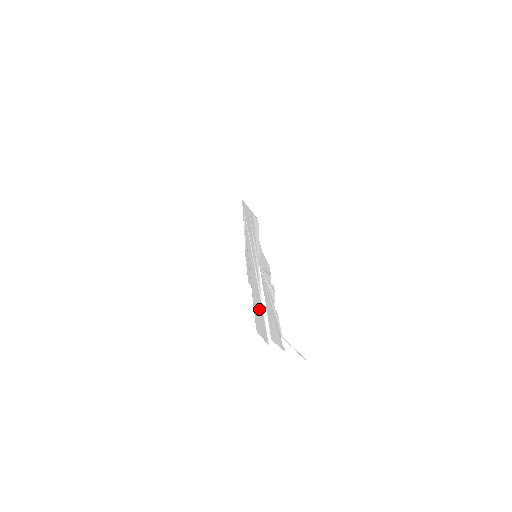
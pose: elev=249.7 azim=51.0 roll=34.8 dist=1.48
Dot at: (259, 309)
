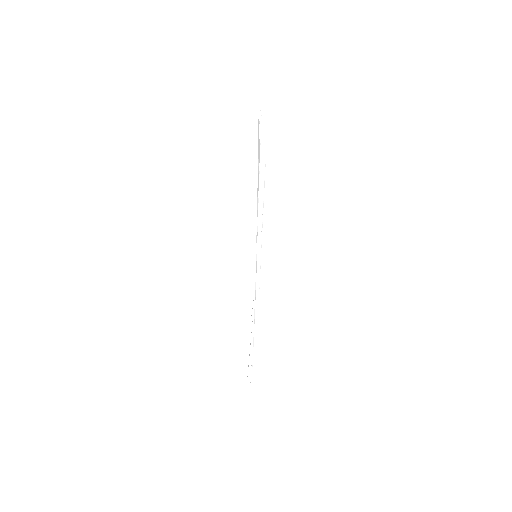
Dot at: occluded
